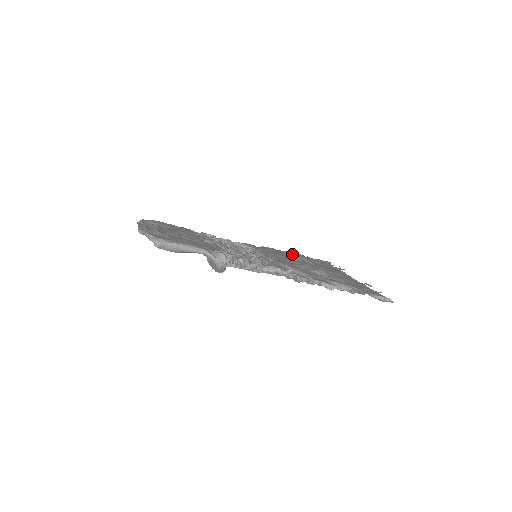
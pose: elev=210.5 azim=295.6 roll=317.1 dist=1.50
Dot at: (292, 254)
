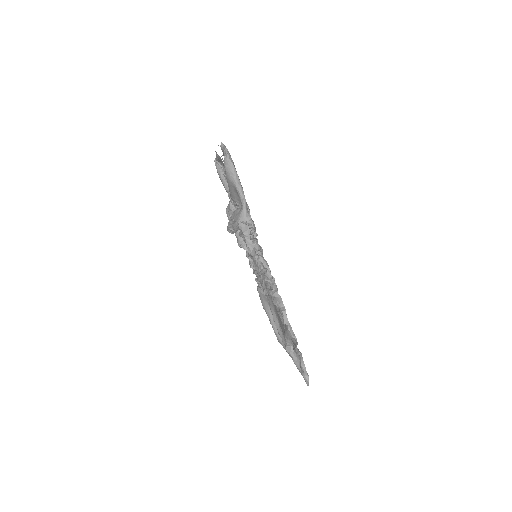
Dot at: occluded
